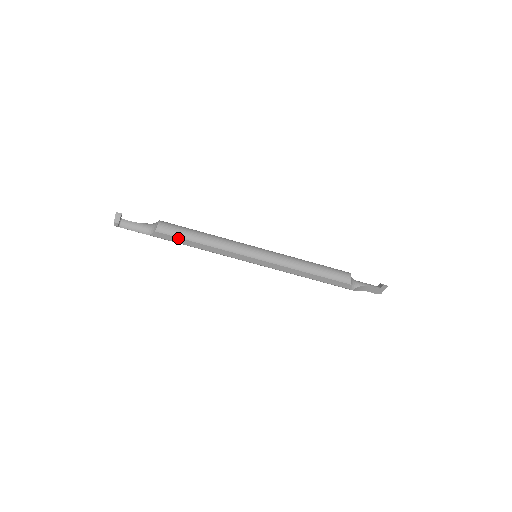
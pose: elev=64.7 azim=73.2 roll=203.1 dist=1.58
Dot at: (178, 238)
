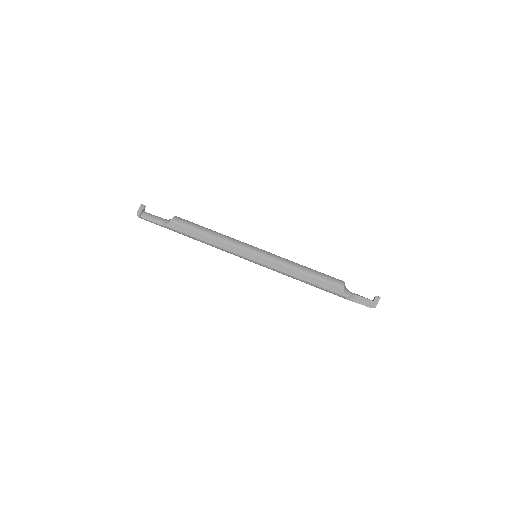
Dot at: (189, 229)
